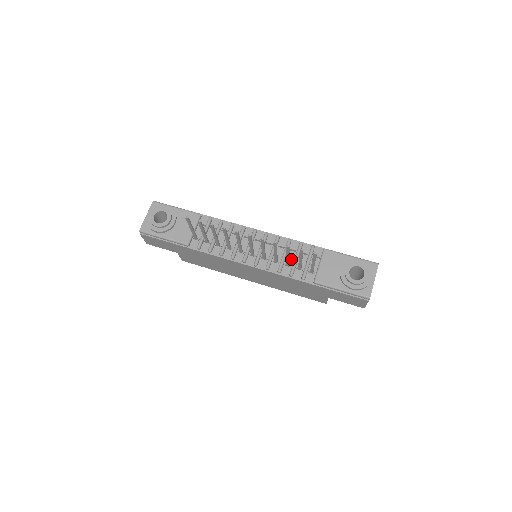
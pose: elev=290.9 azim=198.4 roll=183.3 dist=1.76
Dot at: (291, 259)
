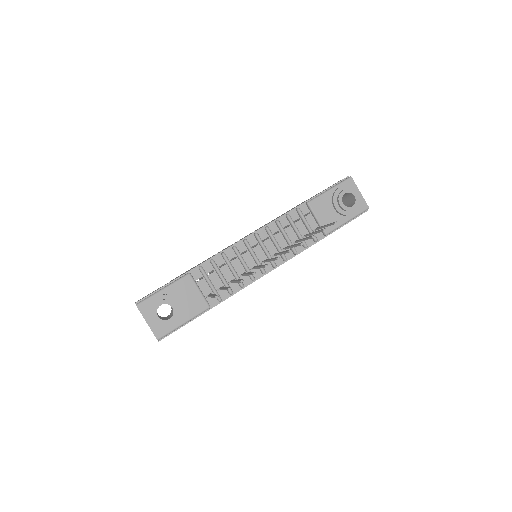
Dot at: (293, 235)
